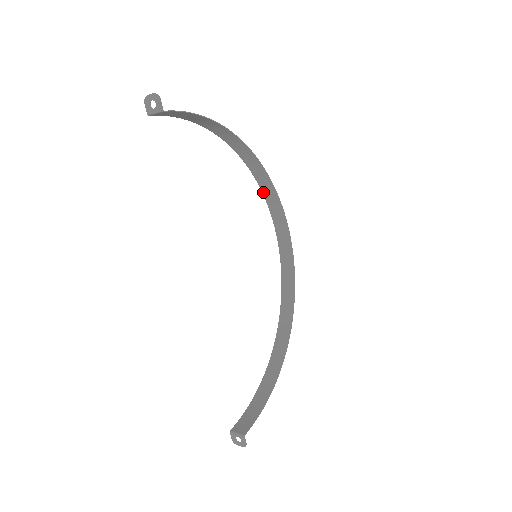
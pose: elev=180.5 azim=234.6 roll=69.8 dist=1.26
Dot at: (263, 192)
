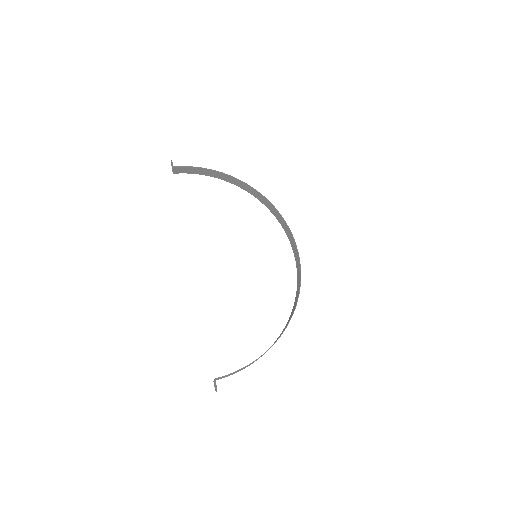
Dot at: (276, 218)
